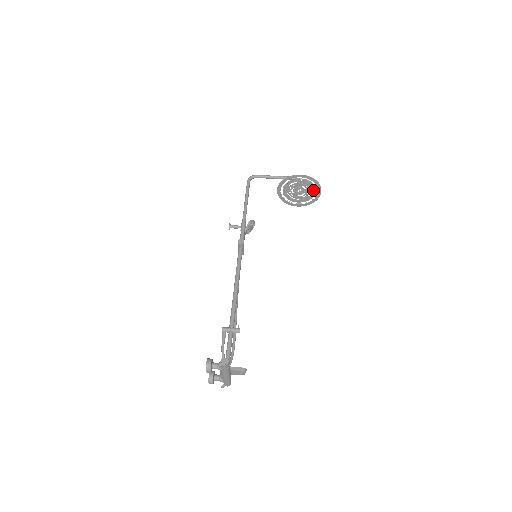
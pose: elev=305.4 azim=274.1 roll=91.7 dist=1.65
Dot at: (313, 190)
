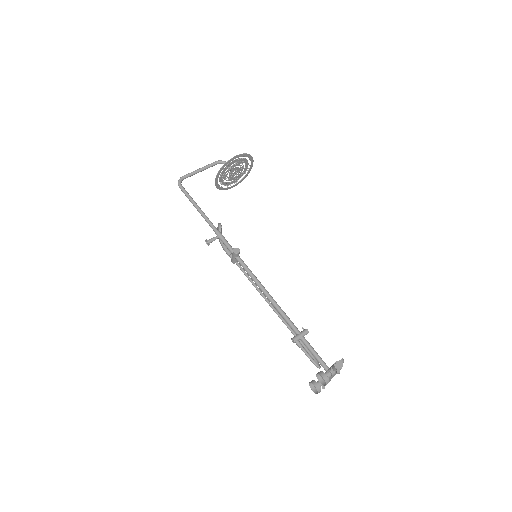
Dot at: (246, 165)
